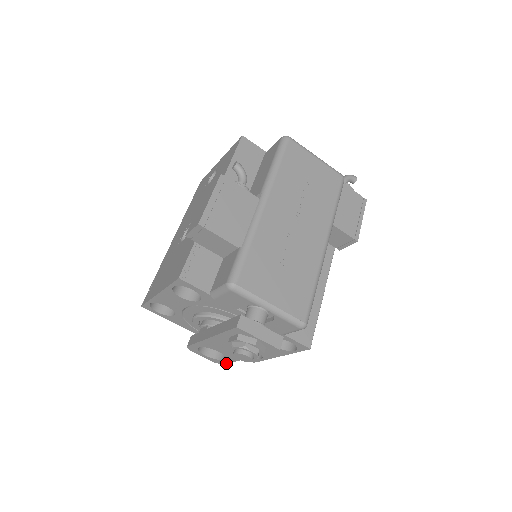
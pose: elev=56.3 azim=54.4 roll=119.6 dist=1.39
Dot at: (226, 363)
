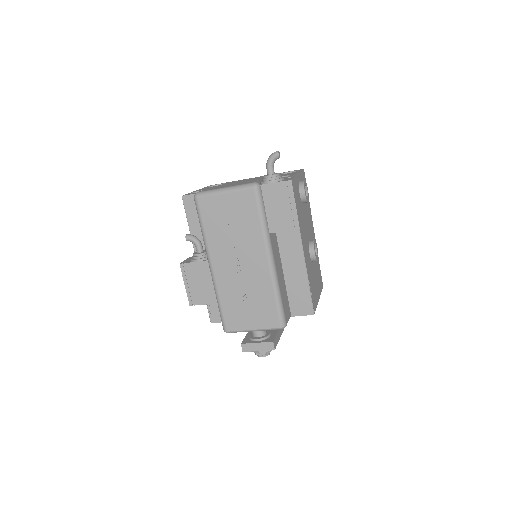
Dot at: occluded
